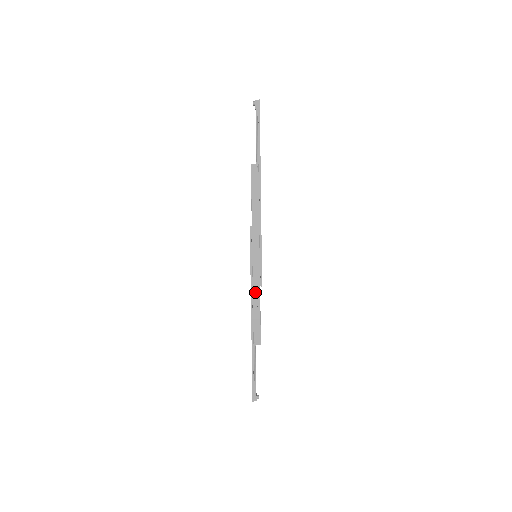
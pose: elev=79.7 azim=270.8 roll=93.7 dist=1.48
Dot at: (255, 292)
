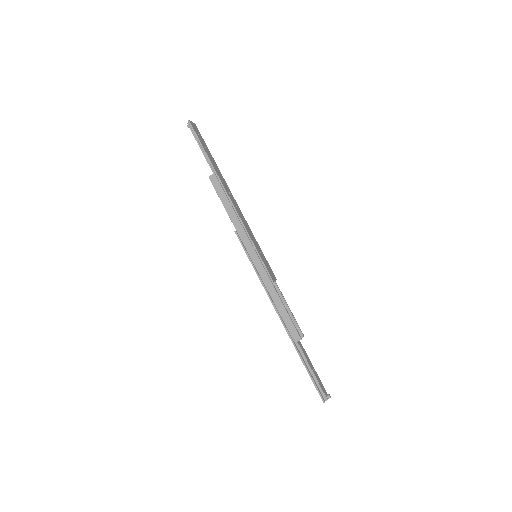
Dot at: (270, 290)
